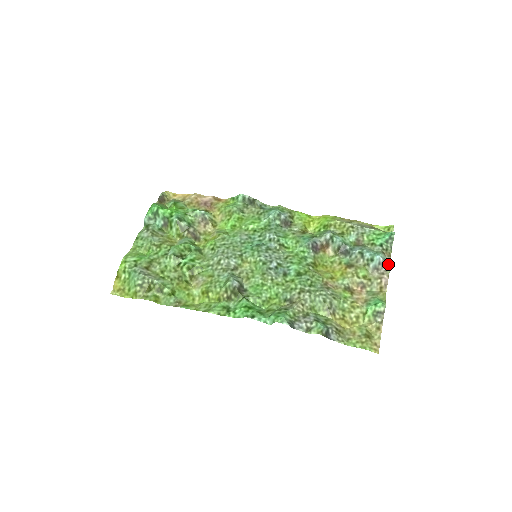
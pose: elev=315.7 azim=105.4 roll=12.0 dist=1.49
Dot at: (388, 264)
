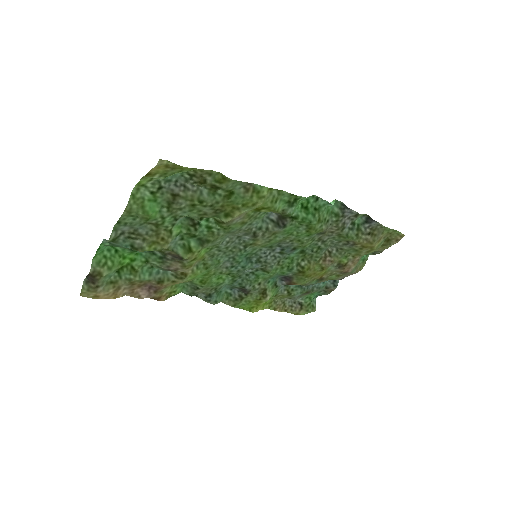
Dot at: (338, 280)
